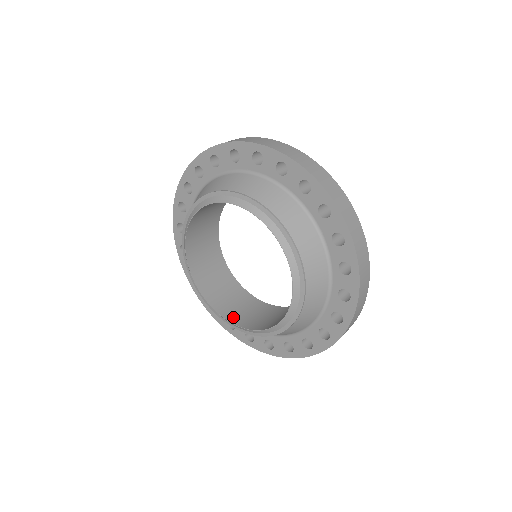
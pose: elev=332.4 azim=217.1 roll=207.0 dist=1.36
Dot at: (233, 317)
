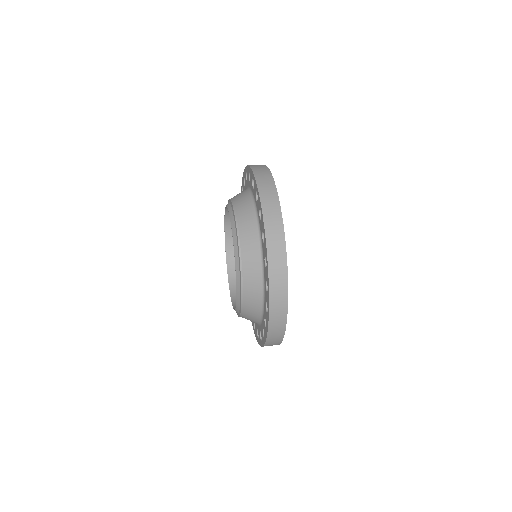
Dot at: occluded
